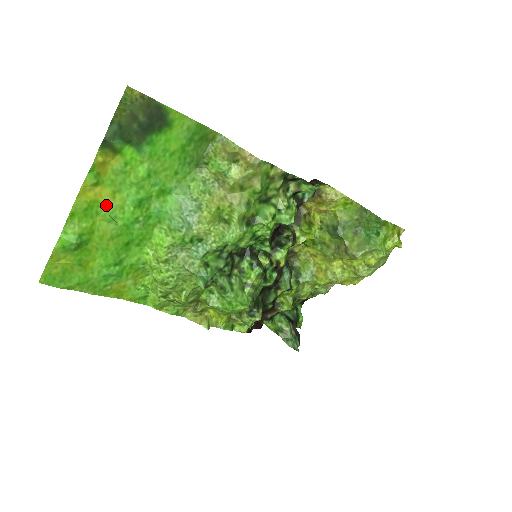
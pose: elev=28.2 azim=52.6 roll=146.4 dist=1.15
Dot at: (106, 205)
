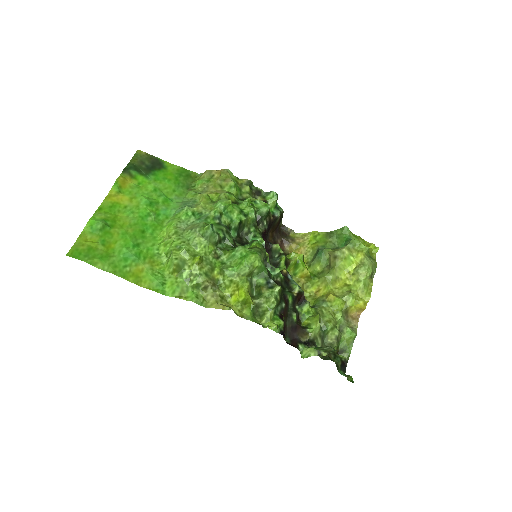
Dot at: (125, 206)
